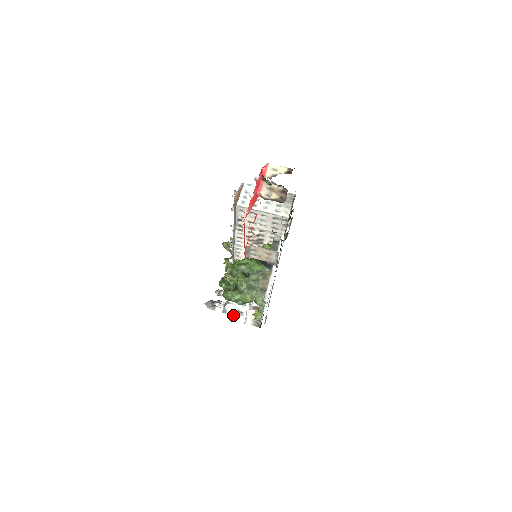
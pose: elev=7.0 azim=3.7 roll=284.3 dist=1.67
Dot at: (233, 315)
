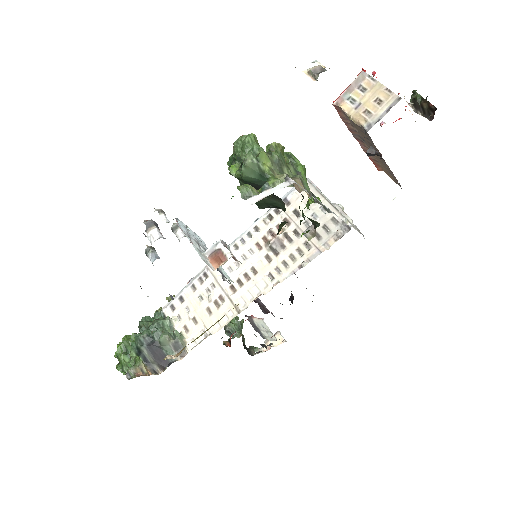
Dot at: (180, 228)
